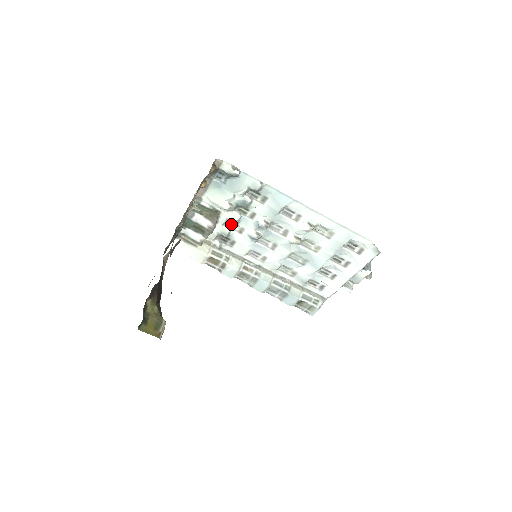
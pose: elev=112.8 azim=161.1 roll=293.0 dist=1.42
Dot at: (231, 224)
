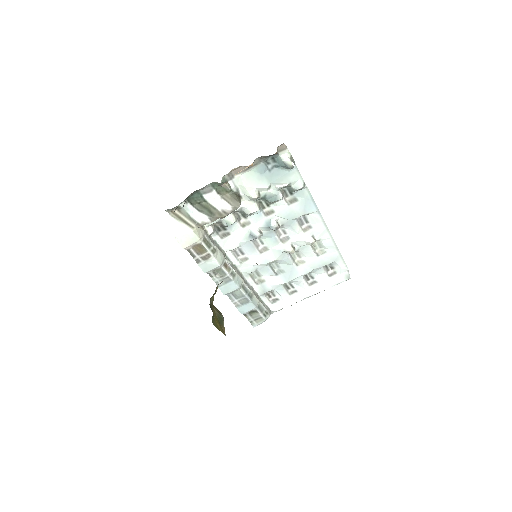
Dot at: (239, 214)
